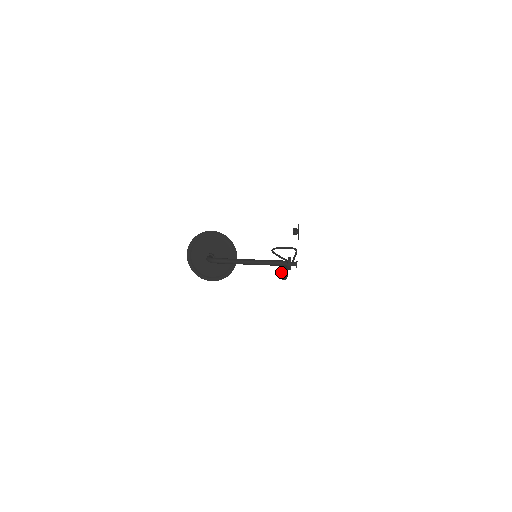
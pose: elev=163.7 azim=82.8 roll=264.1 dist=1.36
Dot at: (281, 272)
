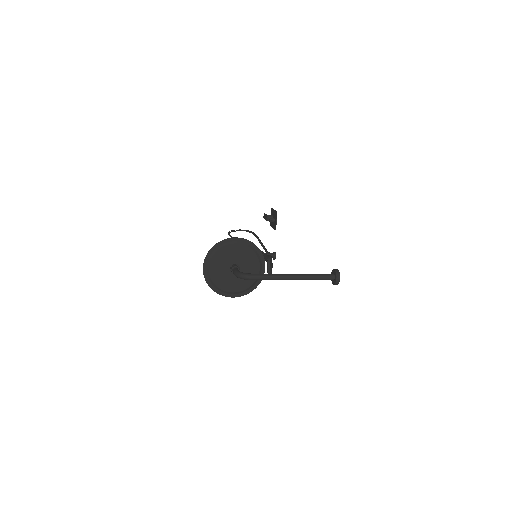
Dot at: (269, 268)
